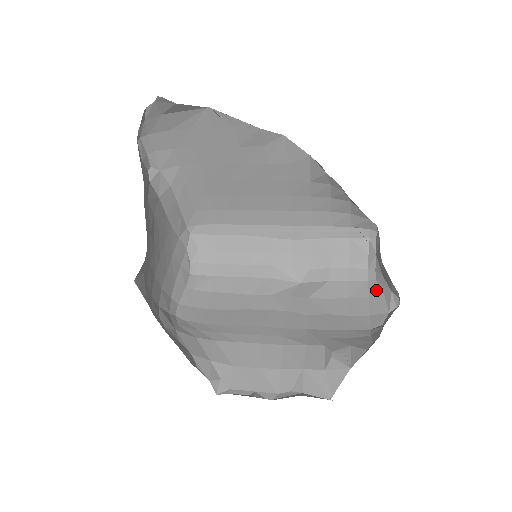
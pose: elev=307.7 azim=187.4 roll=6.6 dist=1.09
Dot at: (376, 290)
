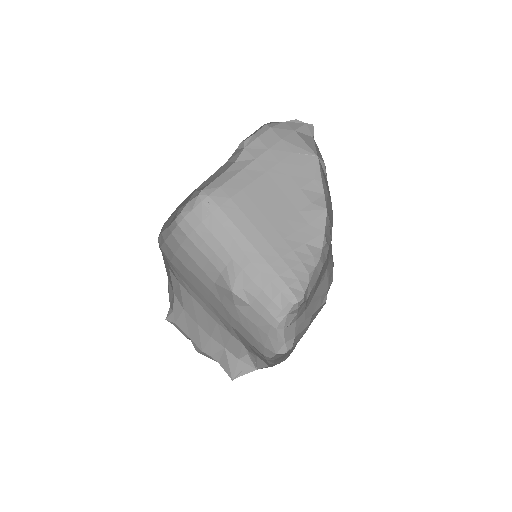
Dot at: (274, 335)
